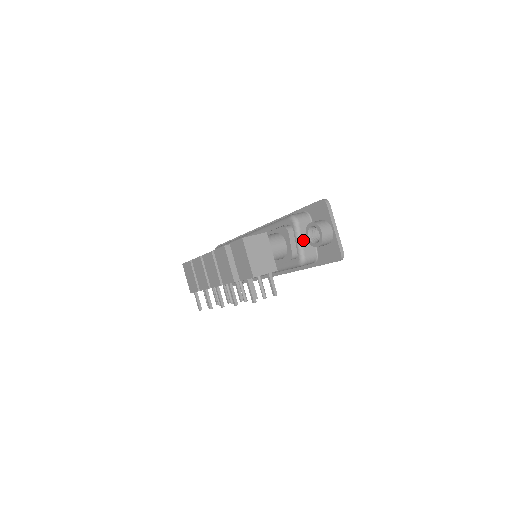
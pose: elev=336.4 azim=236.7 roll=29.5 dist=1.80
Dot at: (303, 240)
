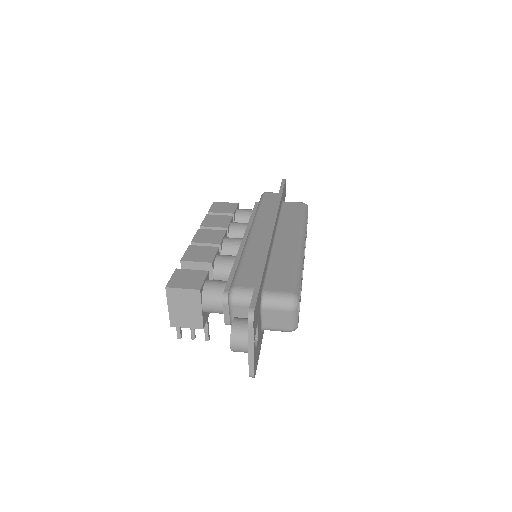
Dot at: occluded
